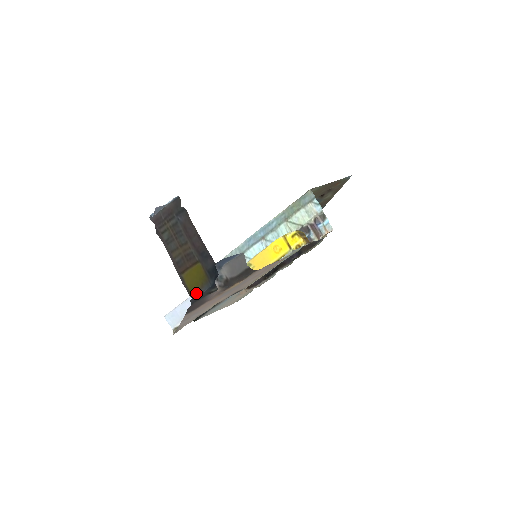
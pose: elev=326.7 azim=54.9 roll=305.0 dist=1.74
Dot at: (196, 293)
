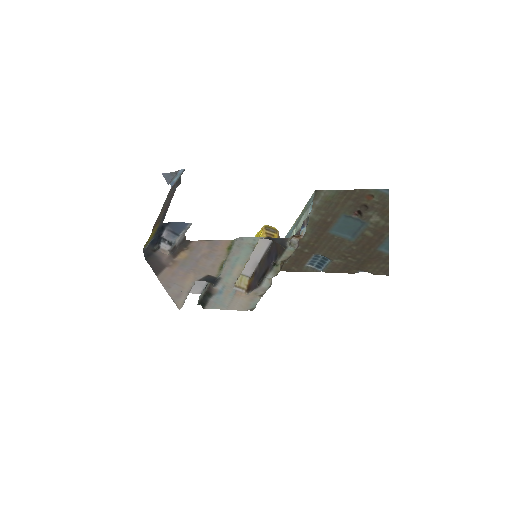
Dot at: (145, 246)
